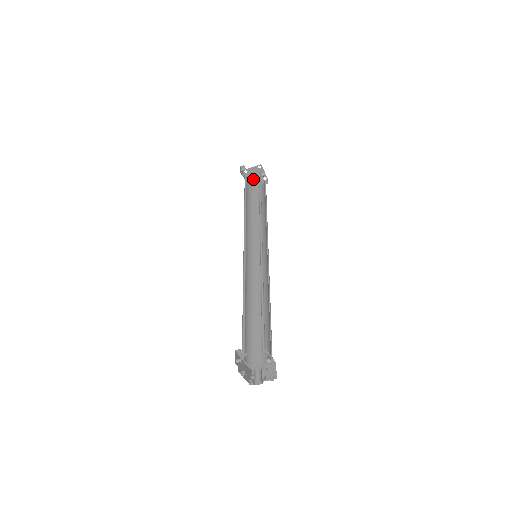
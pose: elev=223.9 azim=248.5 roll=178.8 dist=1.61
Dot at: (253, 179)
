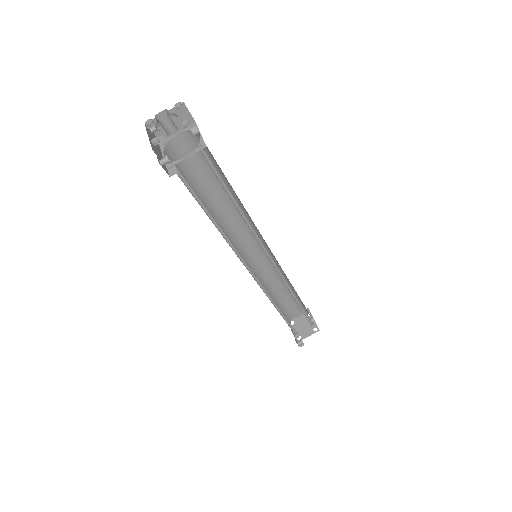
Dot at: (301, 333)
